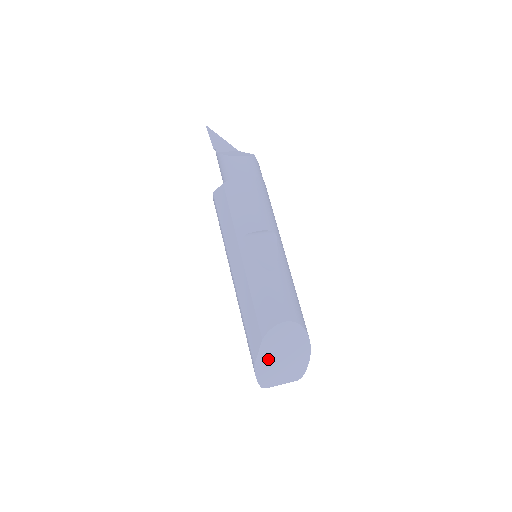
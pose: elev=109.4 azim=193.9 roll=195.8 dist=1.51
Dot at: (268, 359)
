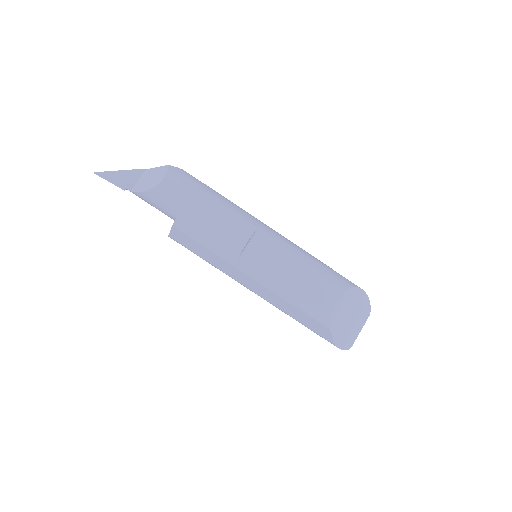
Dot at: (341, 332)
